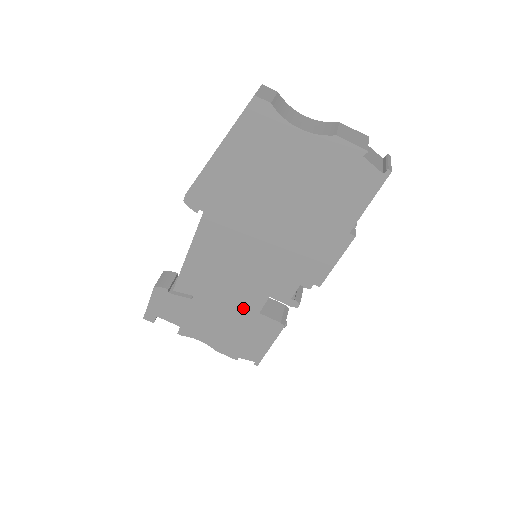
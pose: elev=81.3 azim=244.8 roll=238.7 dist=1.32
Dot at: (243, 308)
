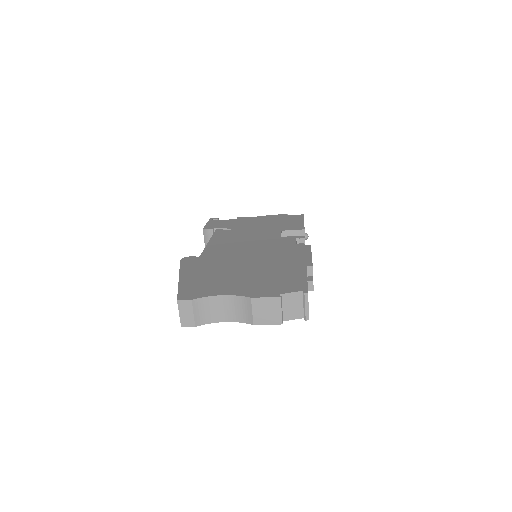
Dot at: occluded
